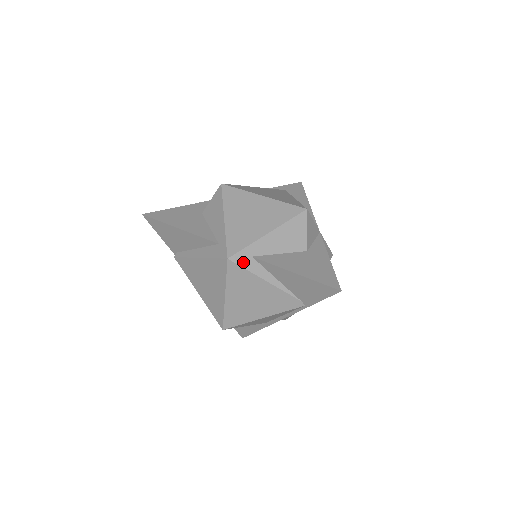
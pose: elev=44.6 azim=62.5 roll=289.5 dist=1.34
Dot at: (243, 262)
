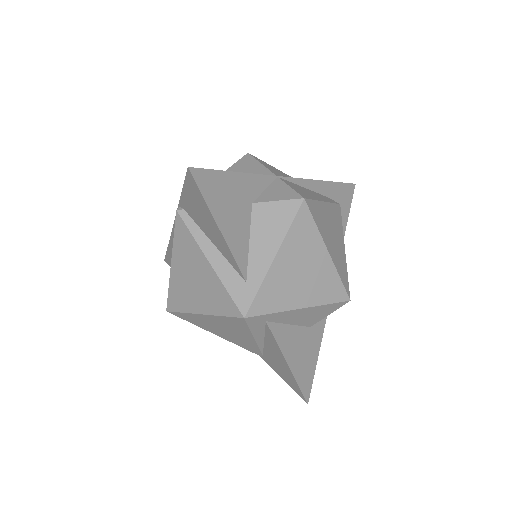
Dot at: (254, 323)
